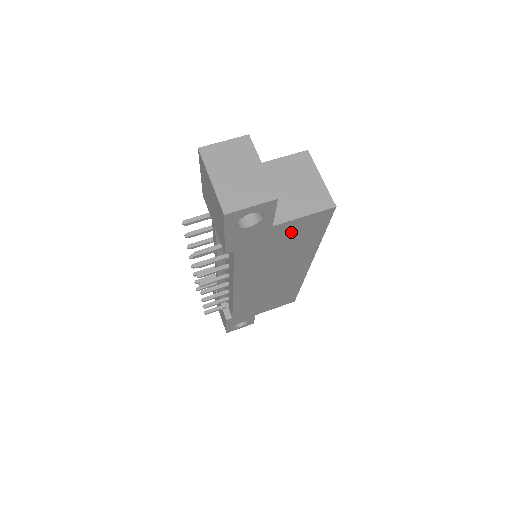
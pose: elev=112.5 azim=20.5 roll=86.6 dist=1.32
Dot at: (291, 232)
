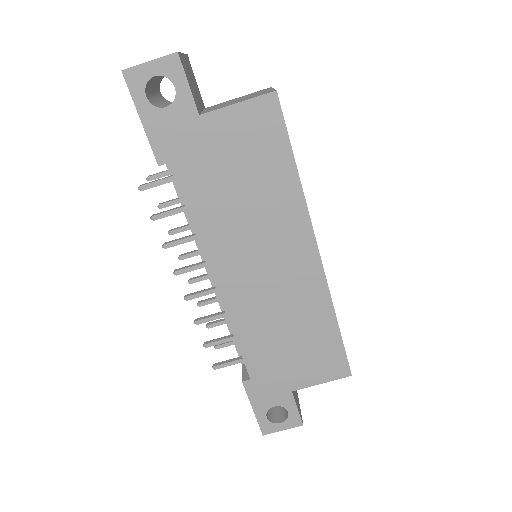
Dot at: (236, 139)
